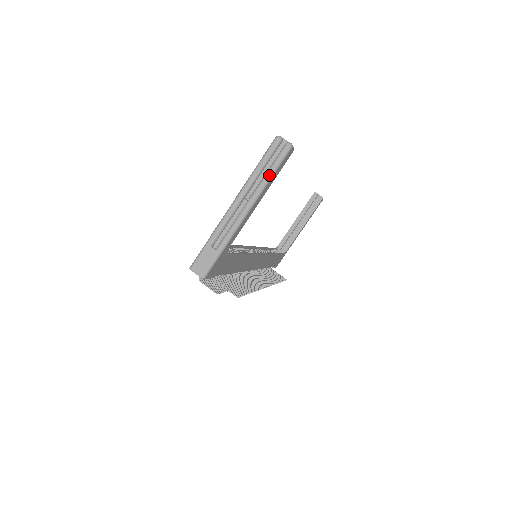
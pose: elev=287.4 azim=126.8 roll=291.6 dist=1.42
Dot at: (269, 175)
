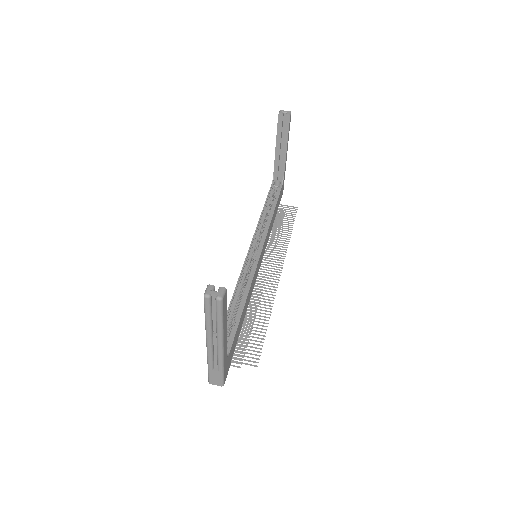
Dot at: (219, 323)
